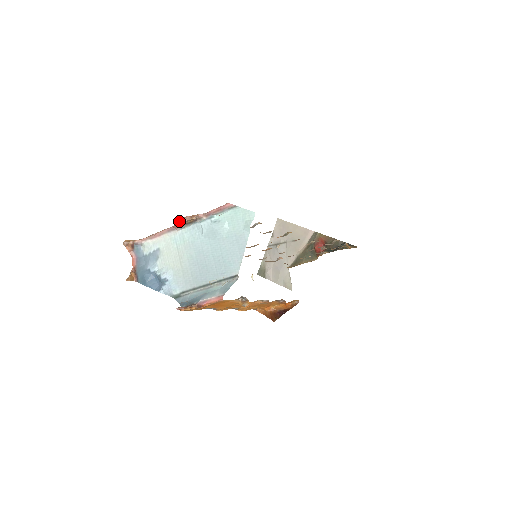
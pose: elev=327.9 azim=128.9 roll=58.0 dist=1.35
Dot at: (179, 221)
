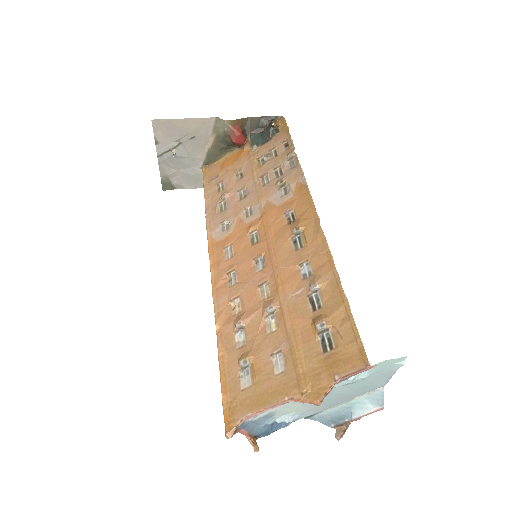
Dot at: occluded
